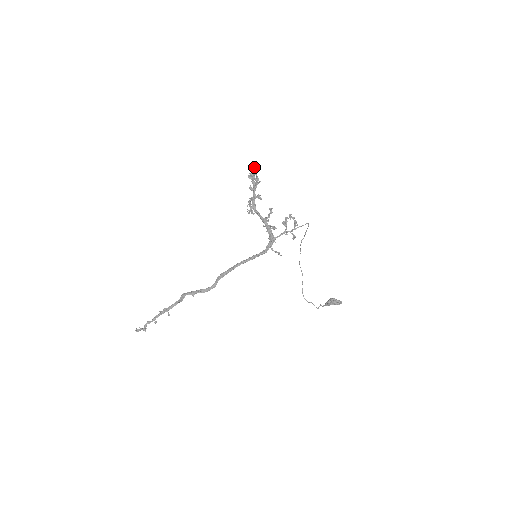
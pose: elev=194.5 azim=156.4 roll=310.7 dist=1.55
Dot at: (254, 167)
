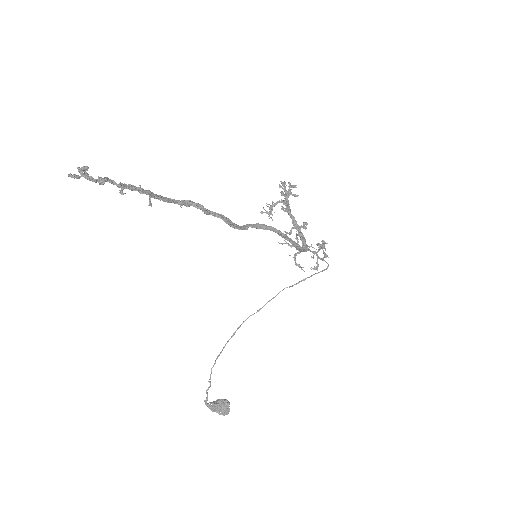
Dot at: (285, 184)
